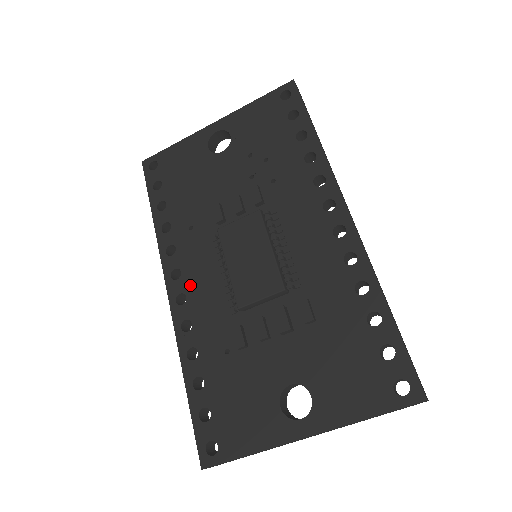
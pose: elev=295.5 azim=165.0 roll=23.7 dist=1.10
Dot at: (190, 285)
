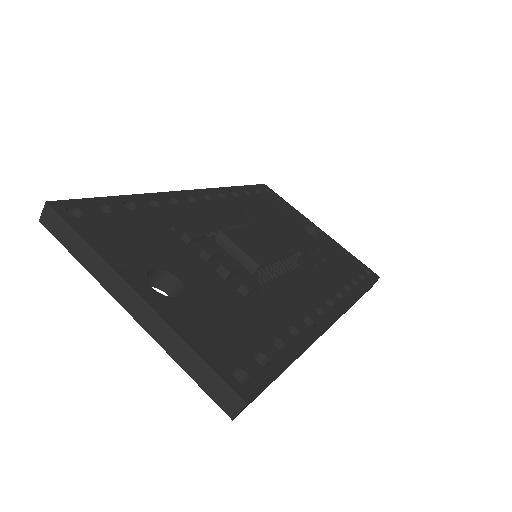
Dot at: (206, 206)
